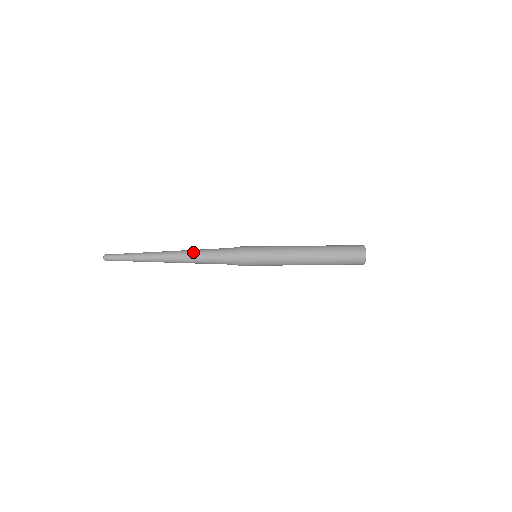
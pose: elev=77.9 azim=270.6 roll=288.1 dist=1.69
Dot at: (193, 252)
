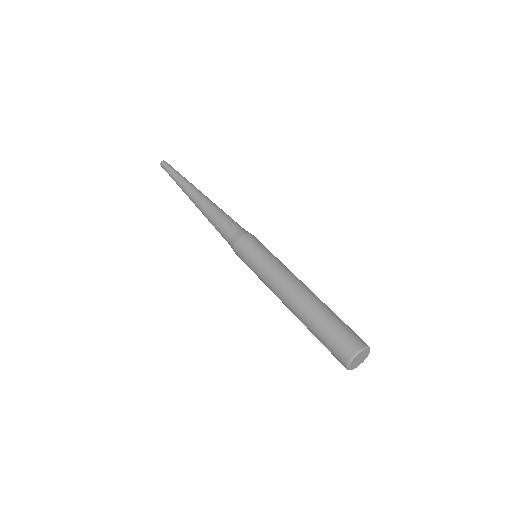
Dot at: occluded
